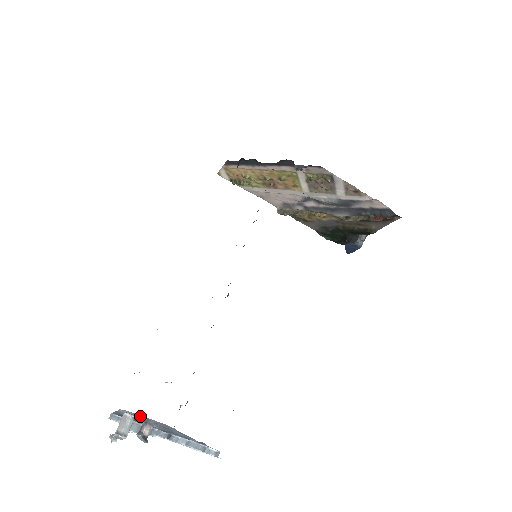
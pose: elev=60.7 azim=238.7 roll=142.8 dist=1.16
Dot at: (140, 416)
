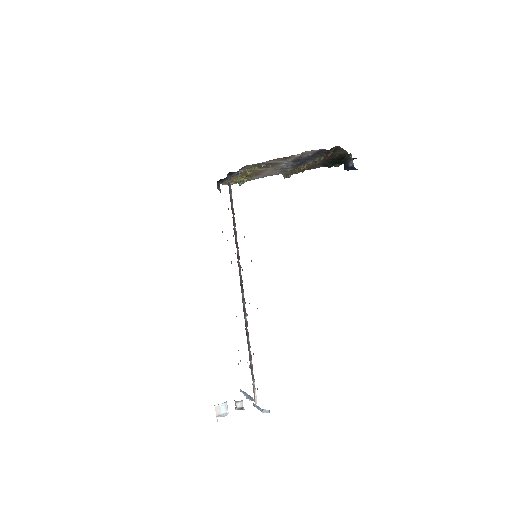
Dot at: occluded
